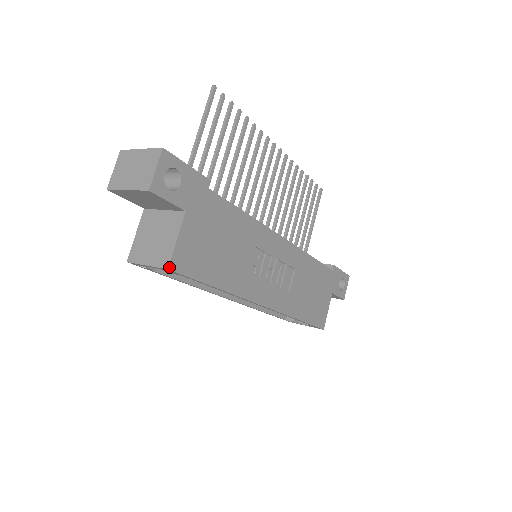
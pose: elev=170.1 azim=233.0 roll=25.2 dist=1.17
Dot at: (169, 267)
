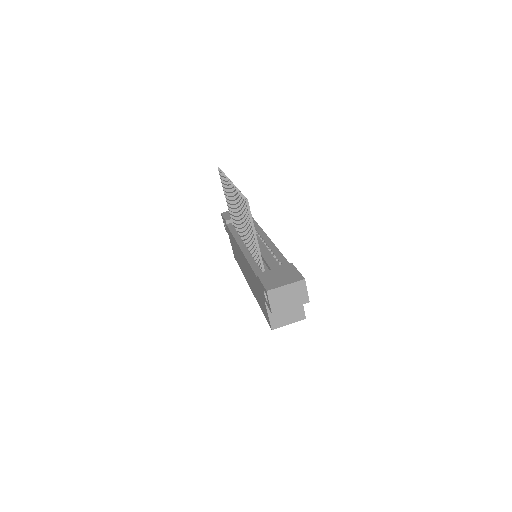
Dot at: (305, 317)
